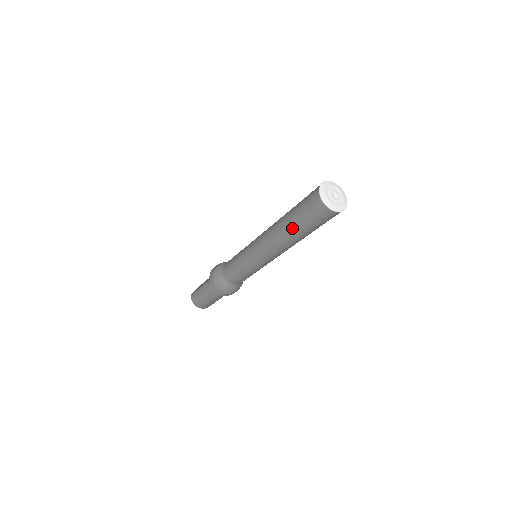
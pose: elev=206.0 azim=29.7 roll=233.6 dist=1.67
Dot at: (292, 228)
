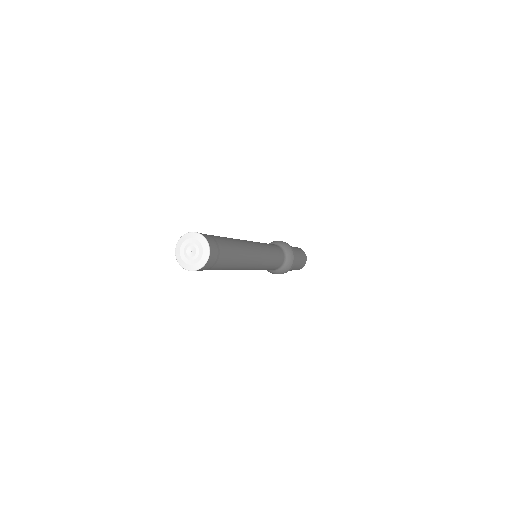
Dot at: occluded
